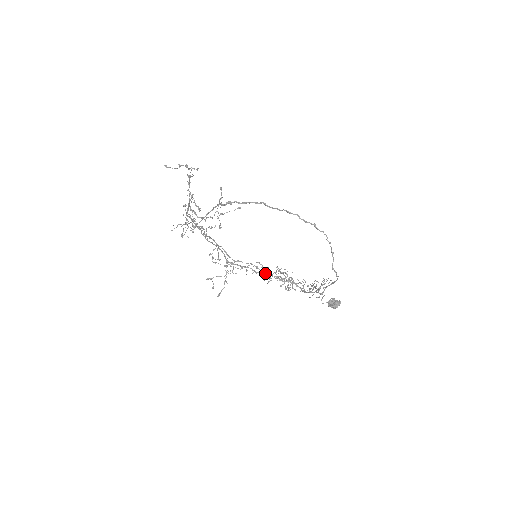
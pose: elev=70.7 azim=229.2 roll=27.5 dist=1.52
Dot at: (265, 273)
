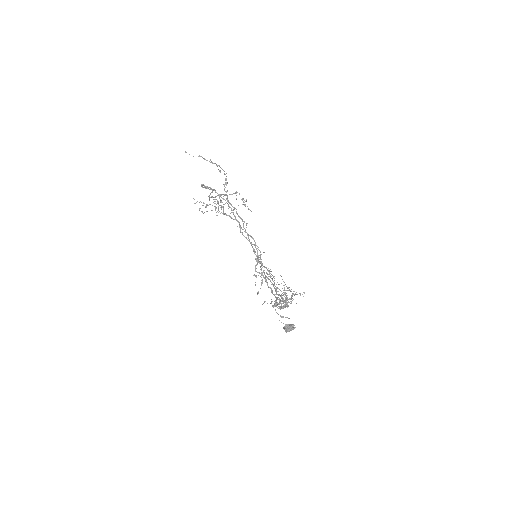
Dot at: occluded
